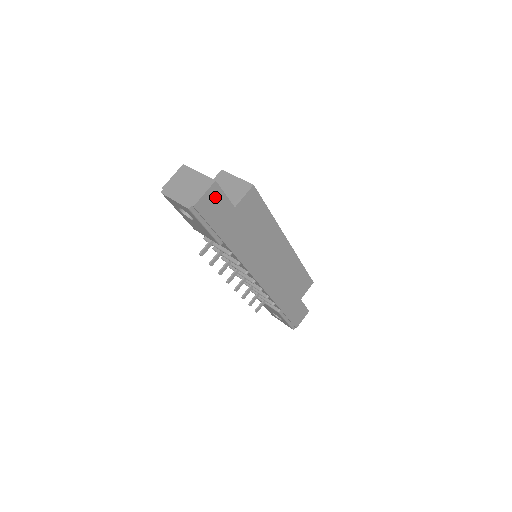
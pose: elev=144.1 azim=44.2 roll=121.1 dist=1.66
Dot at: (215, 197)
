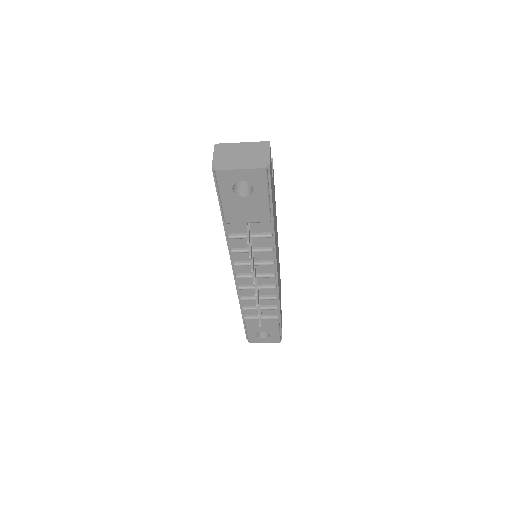
Dot at: occluded
